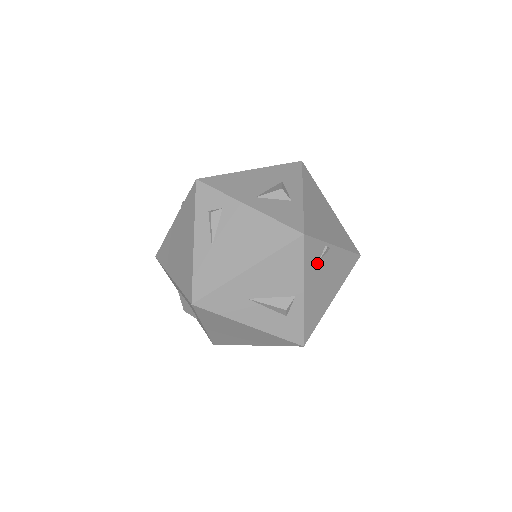
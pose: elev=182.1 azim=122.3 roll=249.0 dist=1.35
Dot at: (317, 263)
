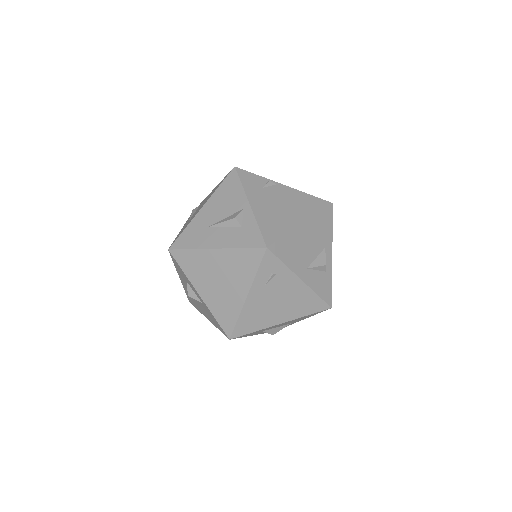
Dot at: (261, 189)
